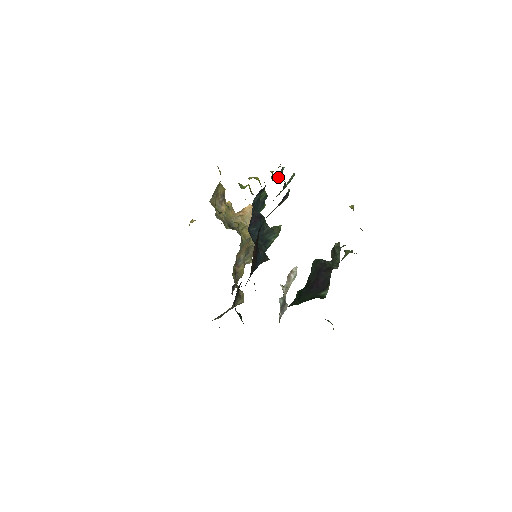
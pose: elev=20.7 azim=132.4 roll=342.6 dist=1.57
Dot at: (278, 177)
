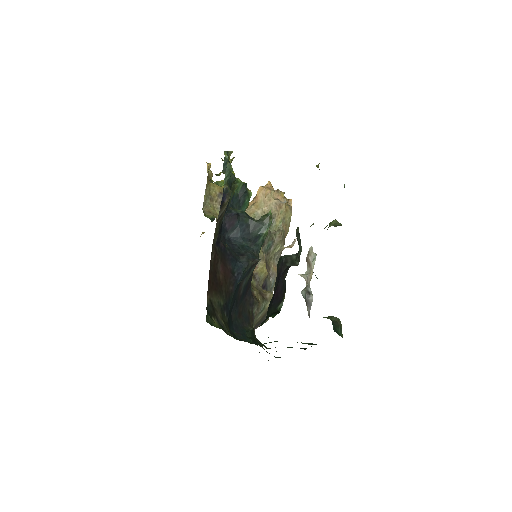
Dot at: (222, 171)
